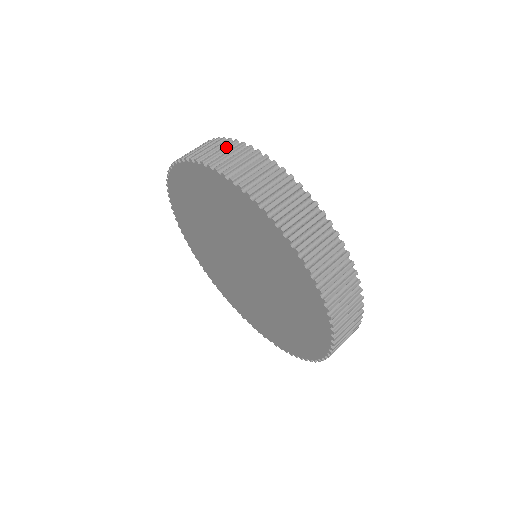
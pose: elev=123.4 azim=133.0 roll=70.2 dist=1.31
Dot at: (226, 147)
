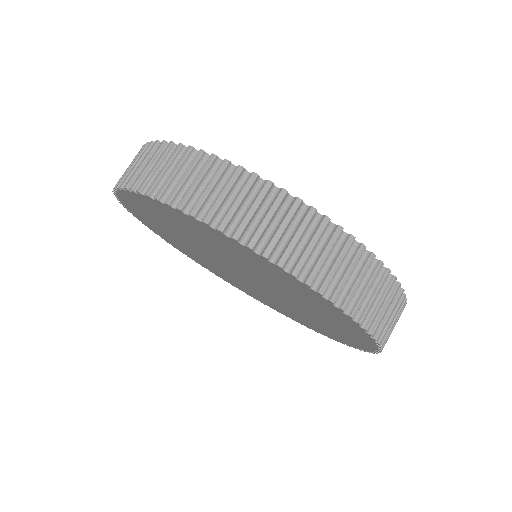
Dot at: (366, 274)
